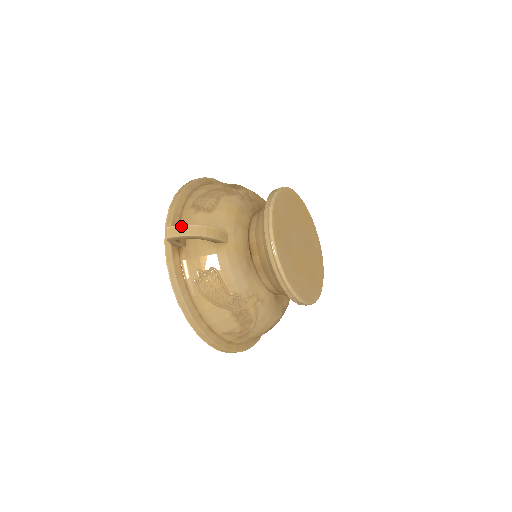
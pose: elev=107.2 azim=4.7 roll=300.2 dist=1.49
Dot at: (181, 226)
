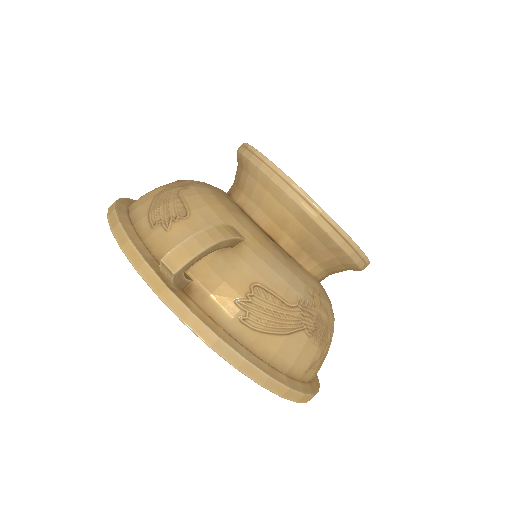
Dot at: (182, 243)
